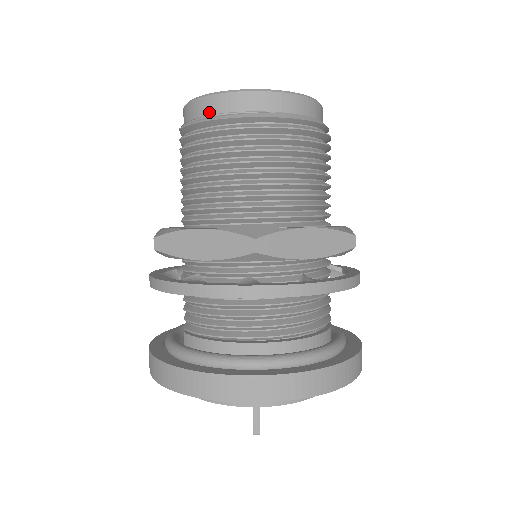
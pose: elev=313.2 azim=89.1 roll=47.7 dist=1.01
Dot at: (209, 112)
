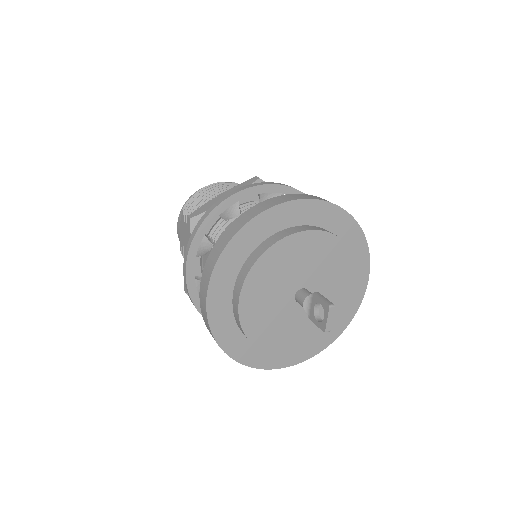
Dot at: occluded
